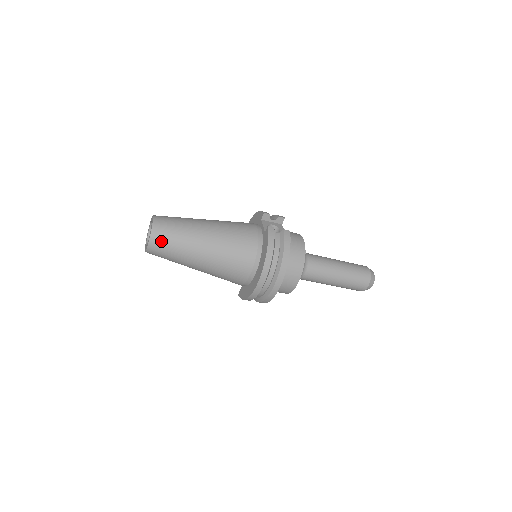
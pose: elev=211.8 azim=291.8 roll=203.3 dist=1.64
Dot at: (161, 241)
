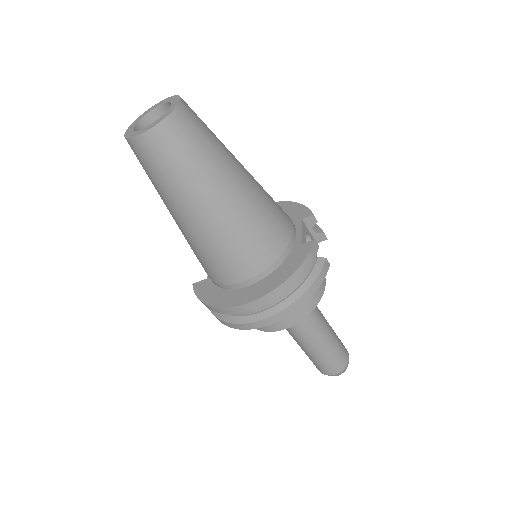
Dot at: (167, 145)
